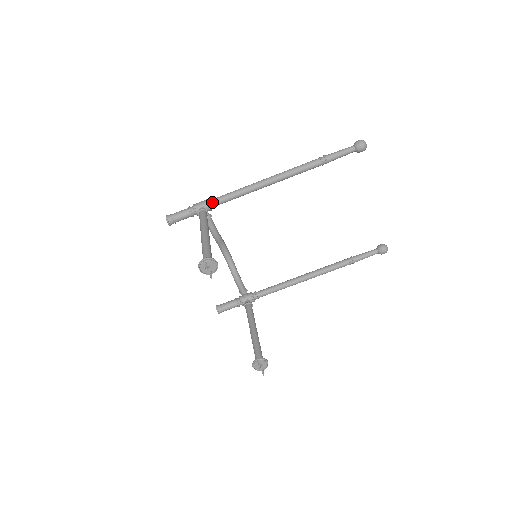
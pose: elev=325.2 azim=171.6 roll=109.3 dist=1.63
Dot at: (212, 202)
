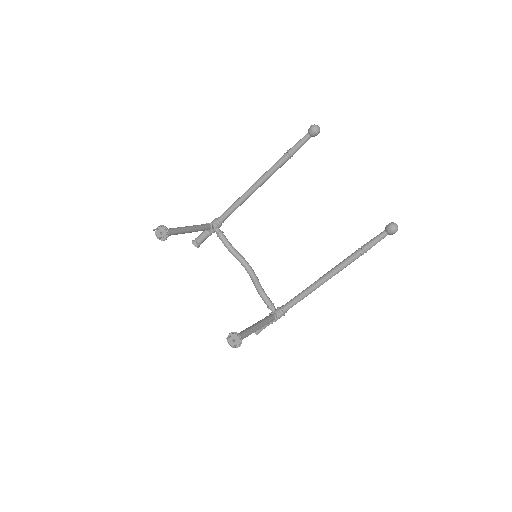
Dot at: (217, 218)
